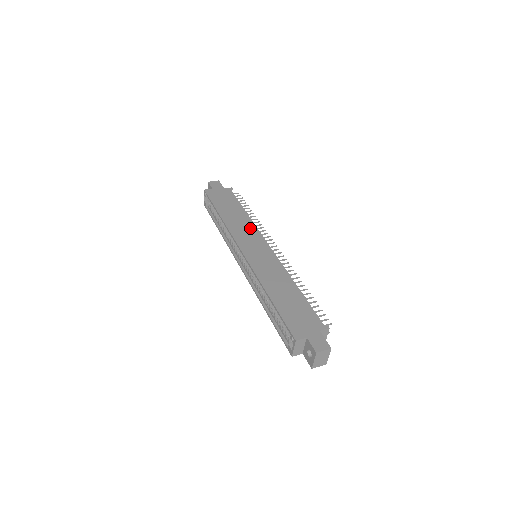
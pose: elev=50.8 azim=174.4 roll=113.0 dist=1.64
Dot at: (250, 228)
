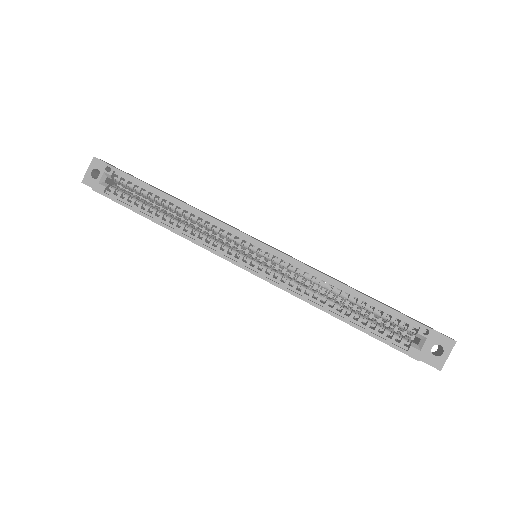
Dot at: occluded
